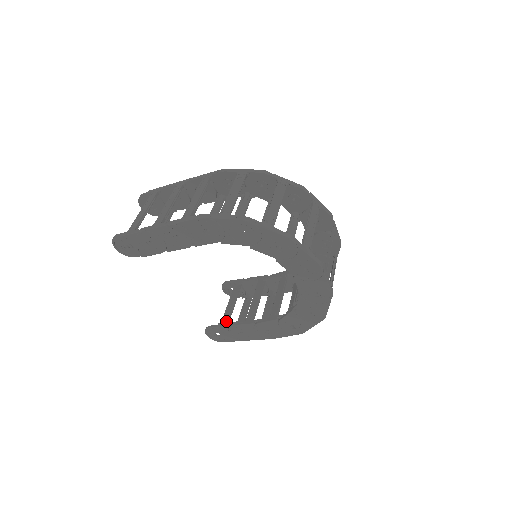
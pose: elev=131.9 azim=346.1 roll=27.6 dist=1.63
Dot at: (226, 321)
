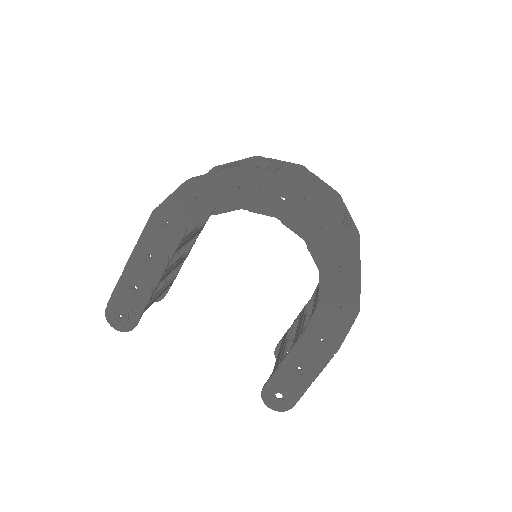
Dot at: (276, 367)
